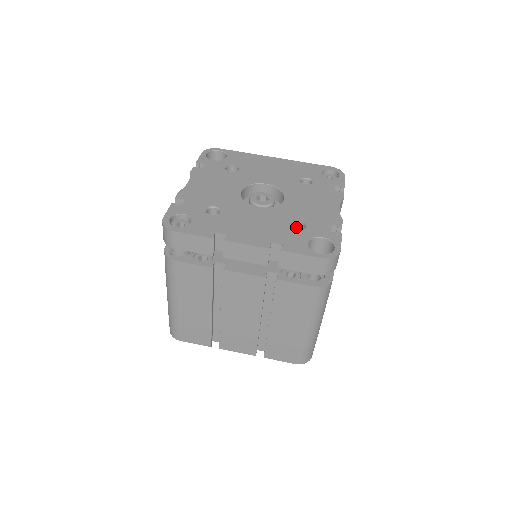
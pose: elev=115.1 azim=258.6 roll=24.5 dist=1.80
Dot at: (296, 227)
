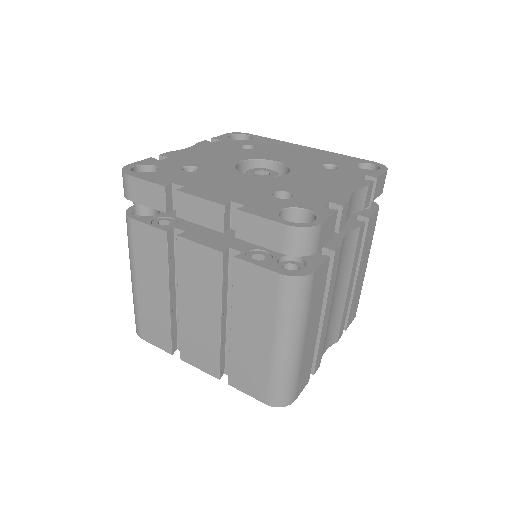
Dot at: occluded
